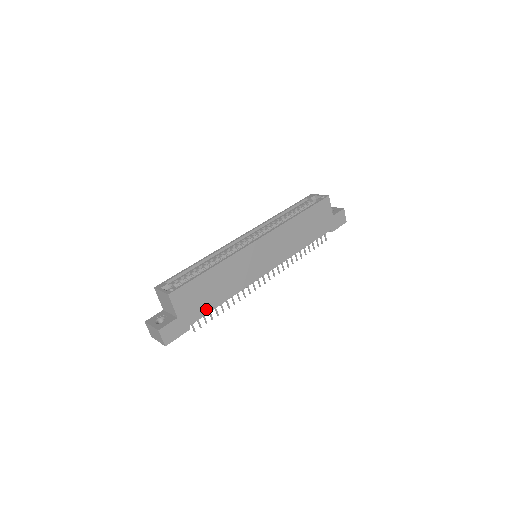
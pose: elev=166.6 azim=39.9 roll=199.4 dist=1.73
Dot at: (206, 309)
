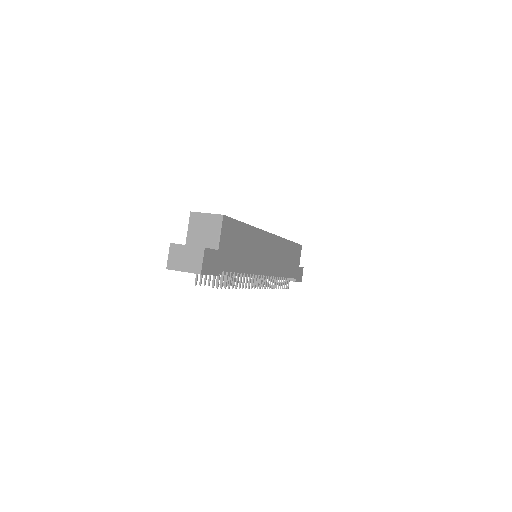
Dot at: (233, 266)
